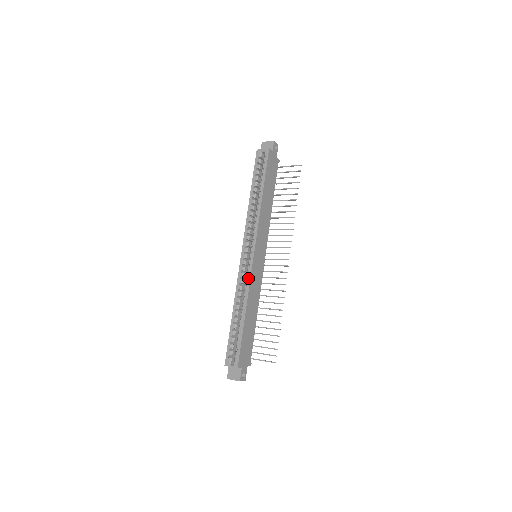
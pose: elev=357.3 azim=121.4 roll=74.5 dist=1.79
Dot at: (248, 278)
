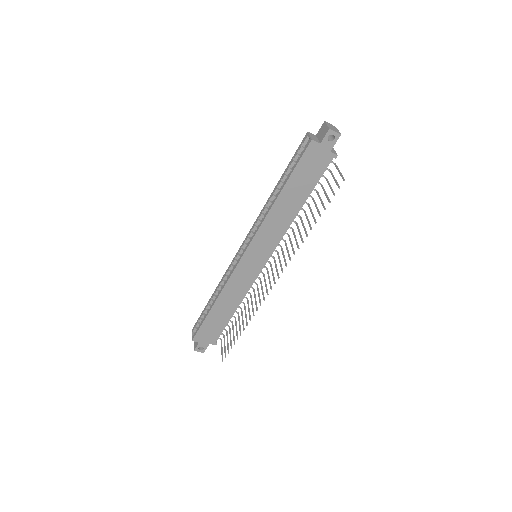
Dot at: (230, 275)
